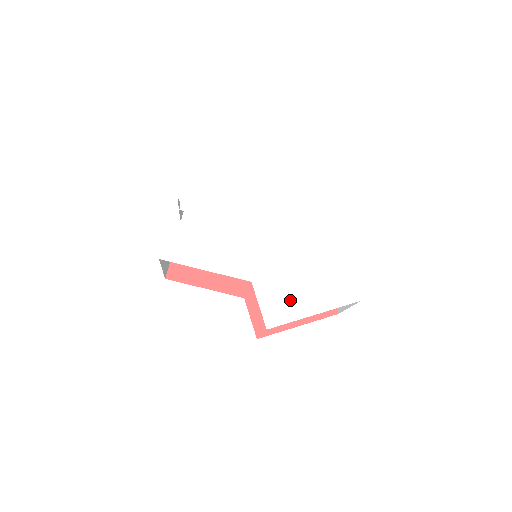
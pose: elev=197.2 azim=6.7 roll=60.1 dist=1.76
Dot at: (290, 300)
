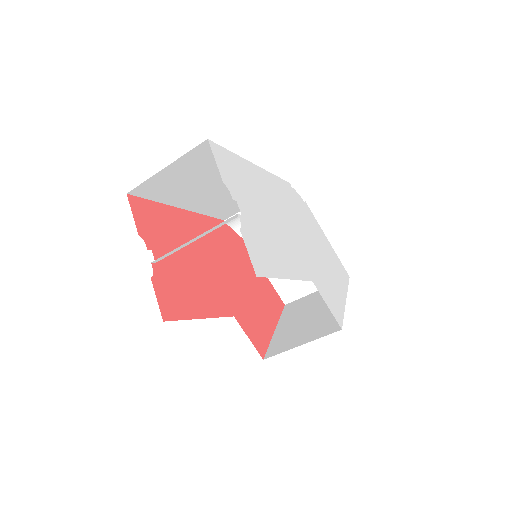
Dot at: (333, 292)
